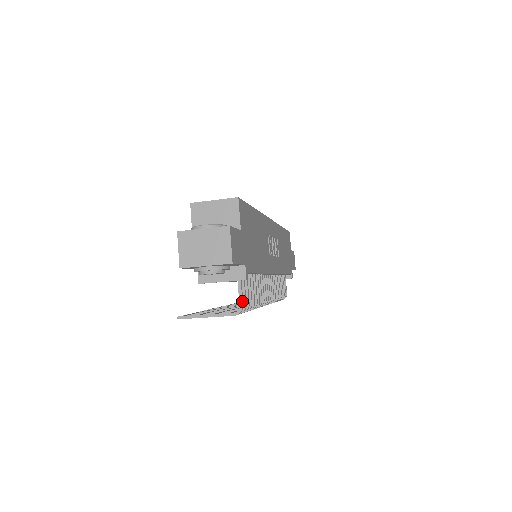
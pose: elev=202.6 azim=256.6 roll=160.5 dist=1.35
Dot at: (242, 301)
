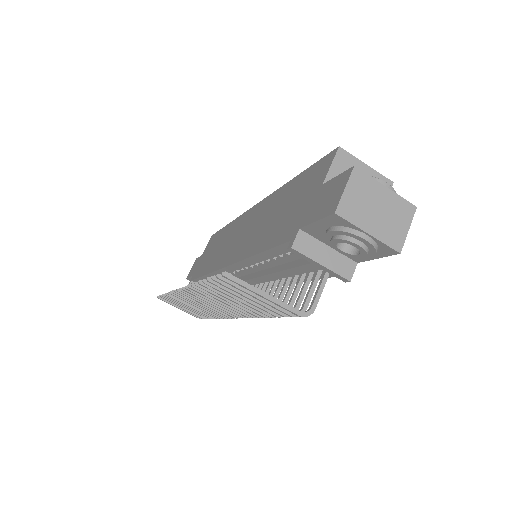
Dot at: (317, 303)
